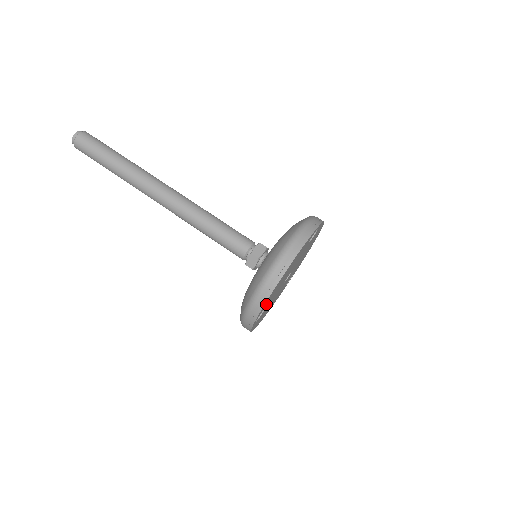
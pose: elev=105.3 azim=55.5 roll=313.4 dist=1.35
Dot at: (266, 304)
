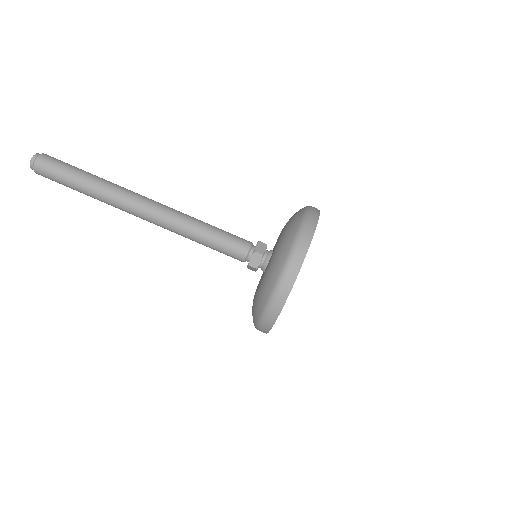
Dot at: occluded
